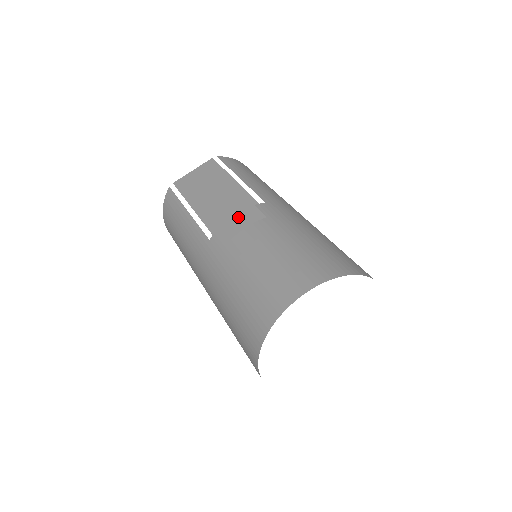
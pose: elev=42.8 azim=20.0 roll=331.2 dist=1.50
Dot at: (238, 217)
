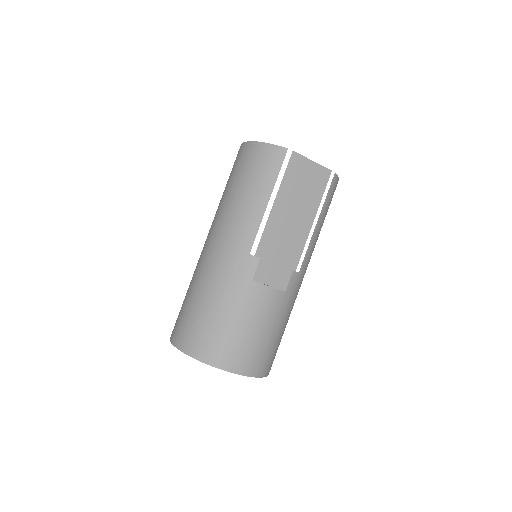
Dot at: (278, 267)
